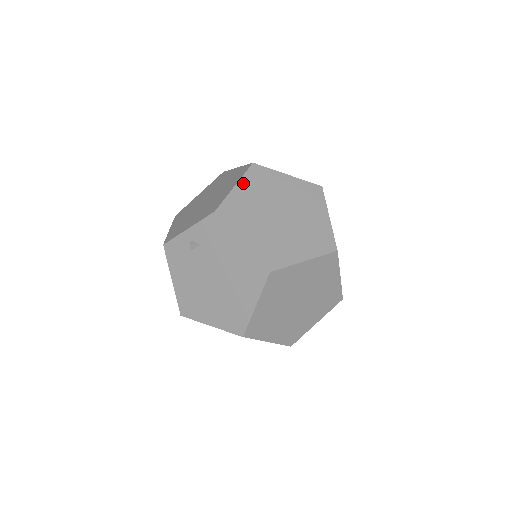
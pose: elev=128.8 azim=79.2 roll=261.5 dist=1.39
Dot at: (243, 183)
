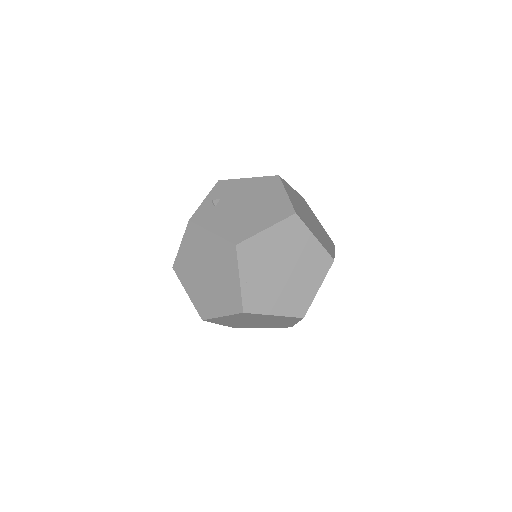
Dot at: occluded
